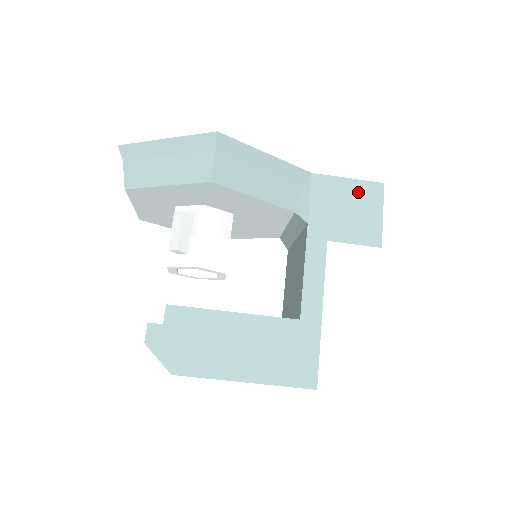
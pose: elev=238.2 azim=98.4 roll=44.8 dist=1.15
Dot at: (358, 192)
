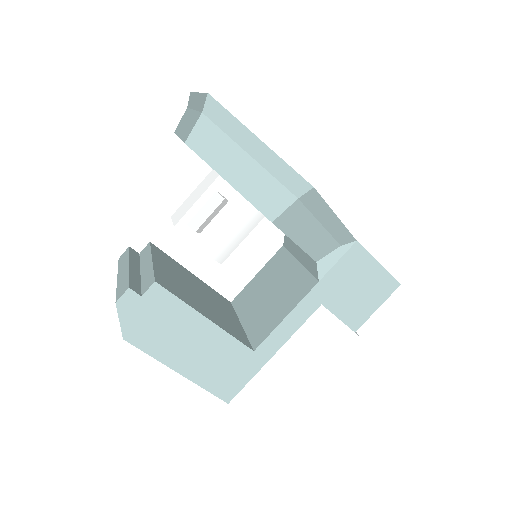
Dot at: (377, 280)
